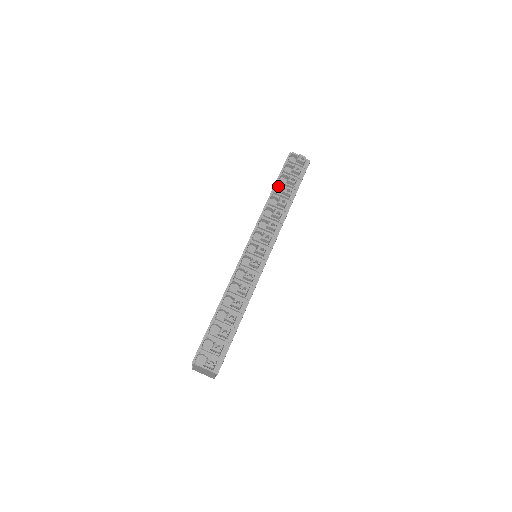
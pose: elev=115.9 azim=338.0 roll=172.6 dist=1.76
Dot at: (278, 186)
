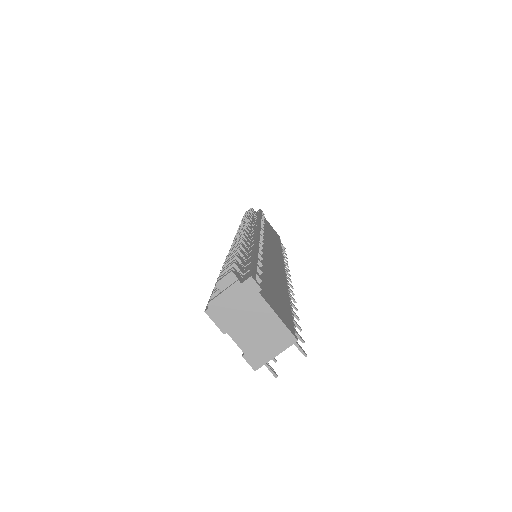
Dot at: occluded
